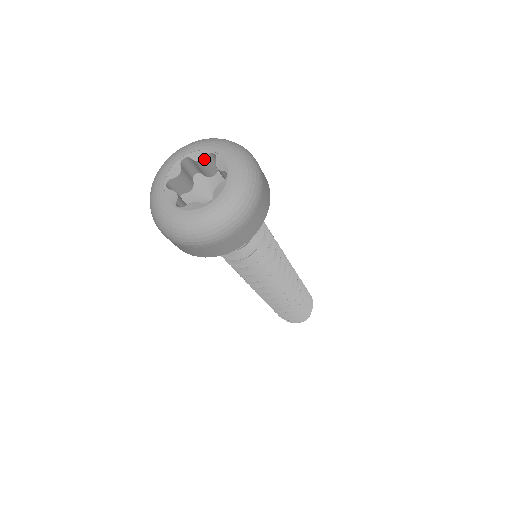
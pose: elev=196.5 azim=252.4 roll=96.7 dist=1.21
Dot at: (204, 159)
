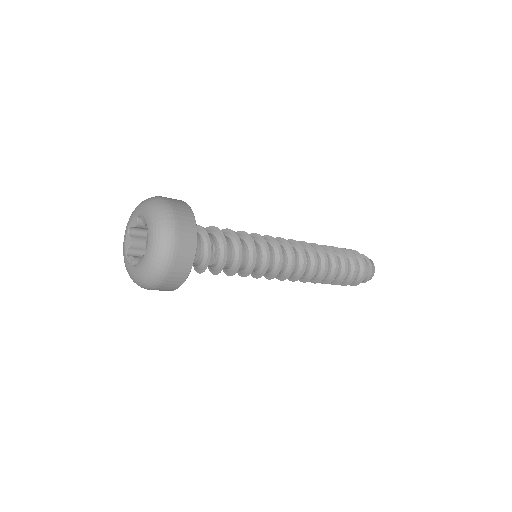
Dot at: (146, 225)
